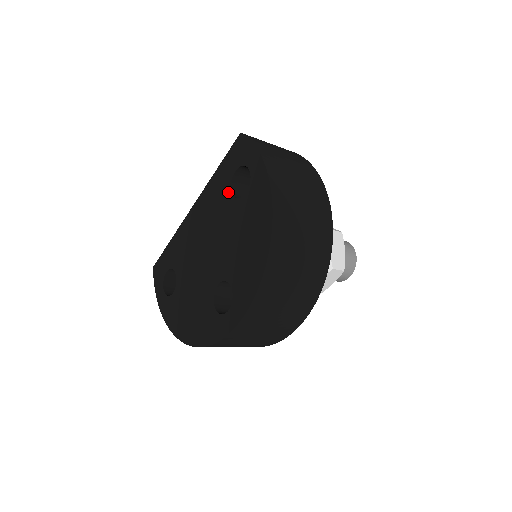
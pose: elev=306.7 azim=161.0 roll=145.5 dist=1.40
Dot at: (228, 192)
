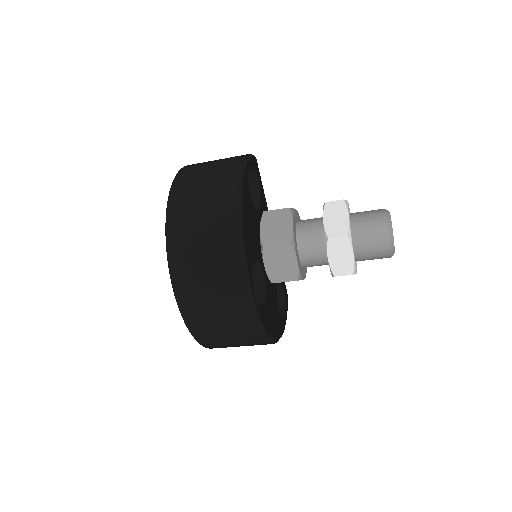
Dot at: occluded
